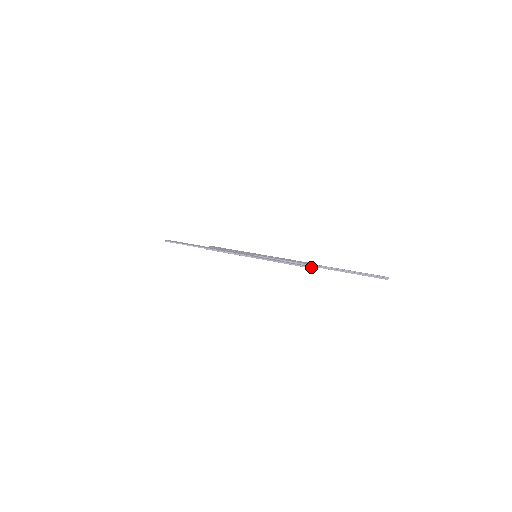
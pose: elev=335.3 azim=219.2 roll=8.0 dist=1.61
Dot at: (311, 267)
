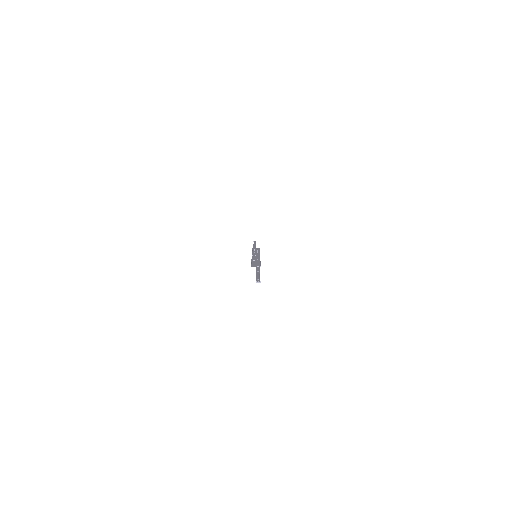
Dot at: (251, 266)
